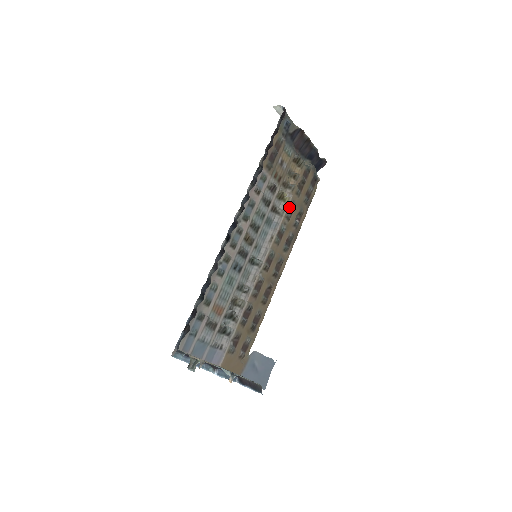
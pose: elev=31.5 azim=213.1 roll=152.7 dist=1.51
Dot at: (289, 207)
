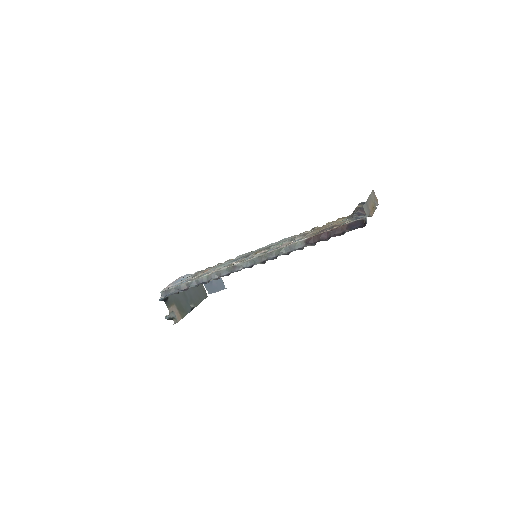
Dot at: occluded
